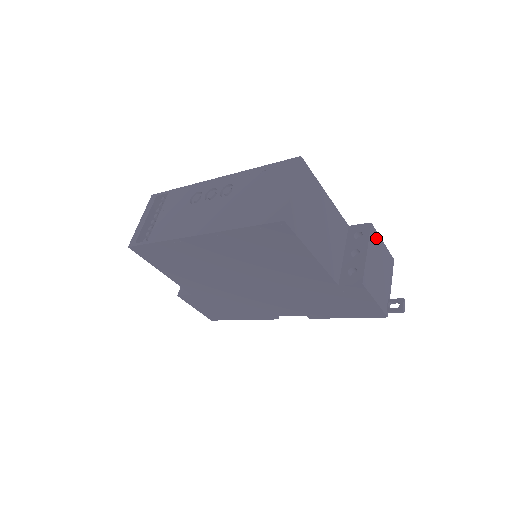
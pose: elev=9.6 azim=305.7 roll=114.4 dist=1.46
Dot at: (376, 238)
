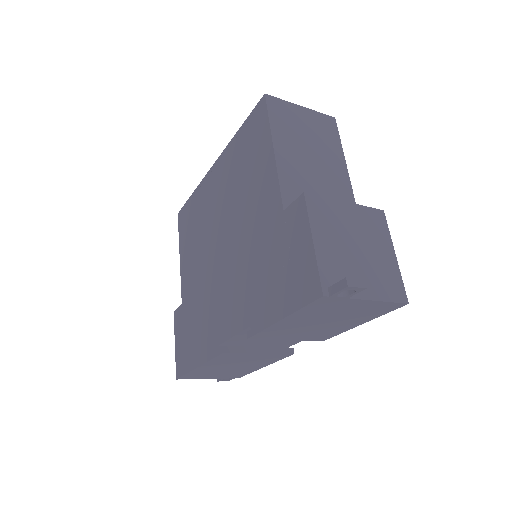
Dot at: (381, 230)
